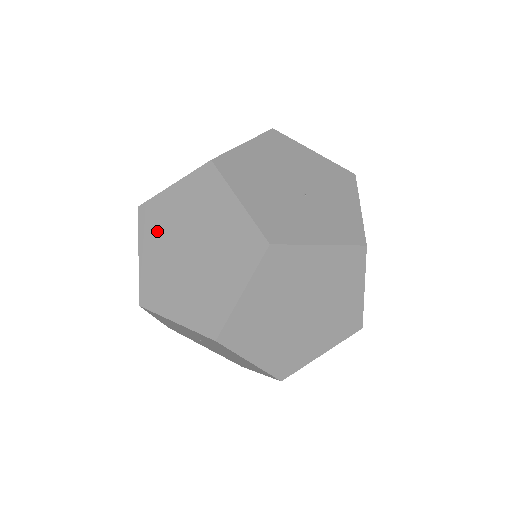
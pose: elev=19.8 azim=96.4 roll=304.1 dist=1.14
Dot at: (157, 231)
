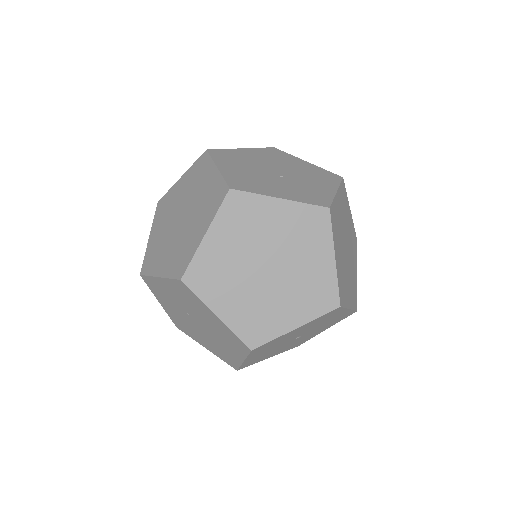
Dot at: (164, 213)
